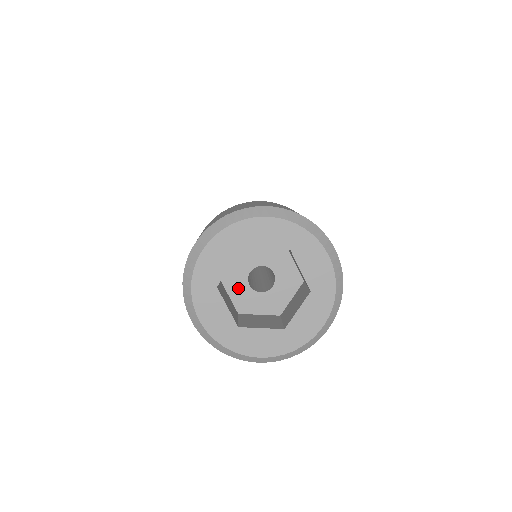
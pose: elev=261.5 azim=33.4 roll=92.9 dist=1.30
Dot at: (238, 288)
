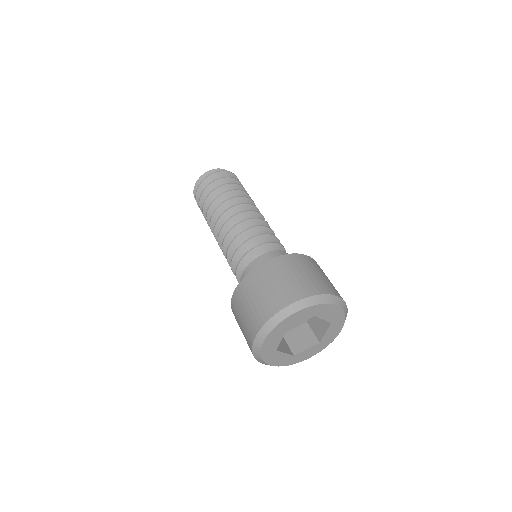
Dot at: occluded
